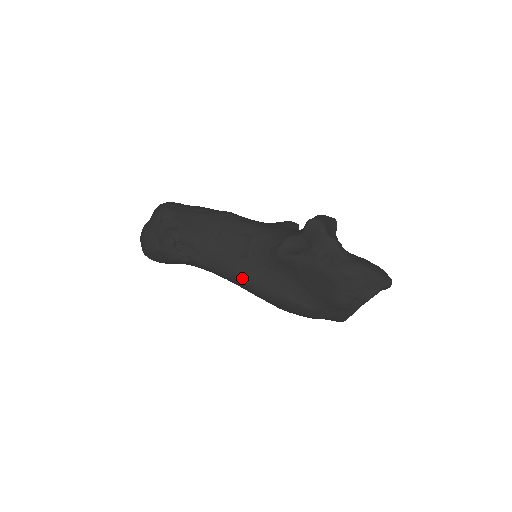
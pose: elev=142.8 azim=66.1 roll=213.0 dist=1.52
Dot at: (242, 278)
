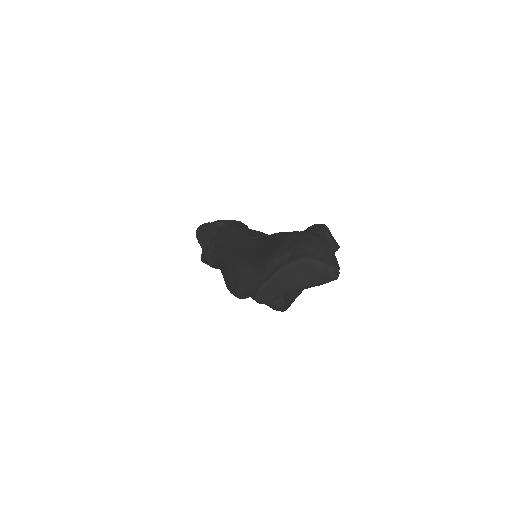
Dot at: (230, 247)
